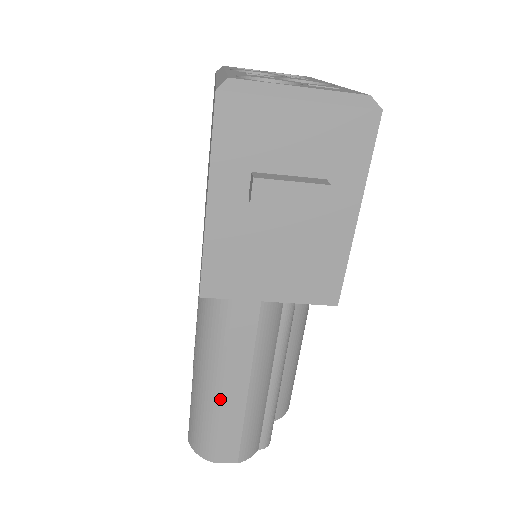
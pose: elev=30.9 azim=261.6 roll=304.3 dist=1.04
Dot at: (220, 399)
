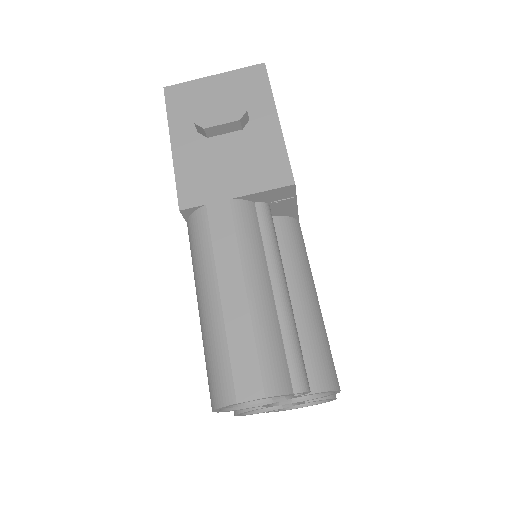
Dot at: (221, 308)
